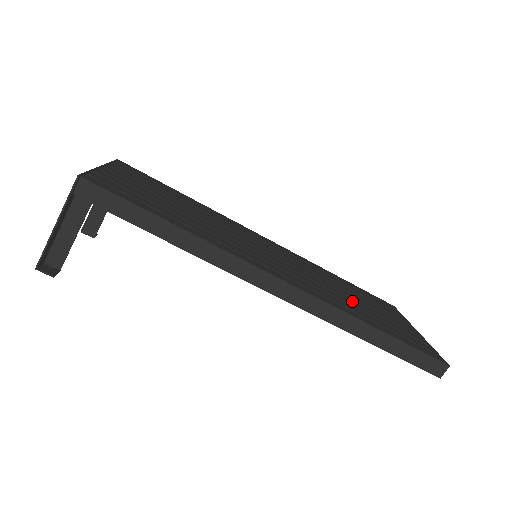
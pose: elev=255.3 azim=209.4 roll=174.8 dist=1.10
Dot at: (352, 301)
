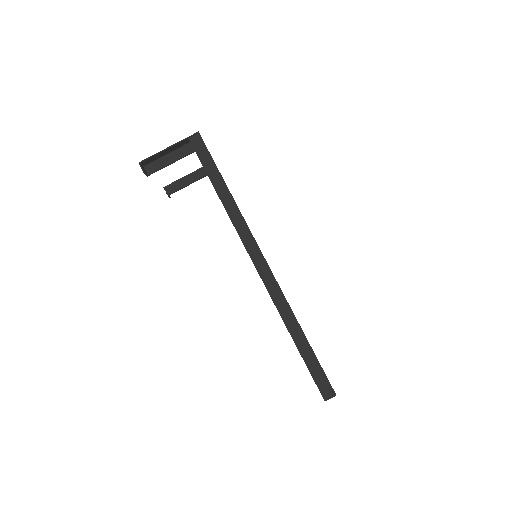
Dot at: occluded
